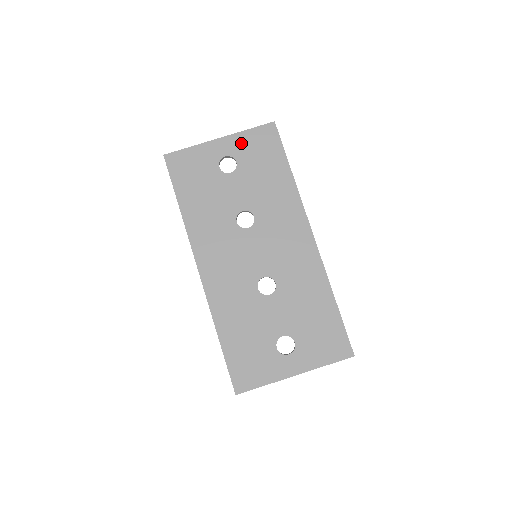
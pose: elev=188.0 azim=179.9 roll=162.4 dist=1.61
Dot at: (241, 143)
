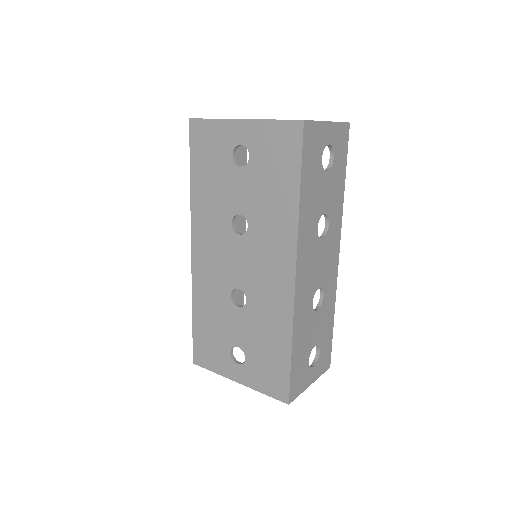
Dot at: (260, 135)
